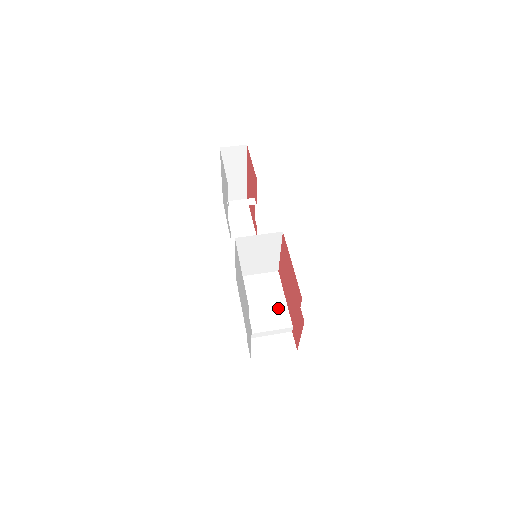
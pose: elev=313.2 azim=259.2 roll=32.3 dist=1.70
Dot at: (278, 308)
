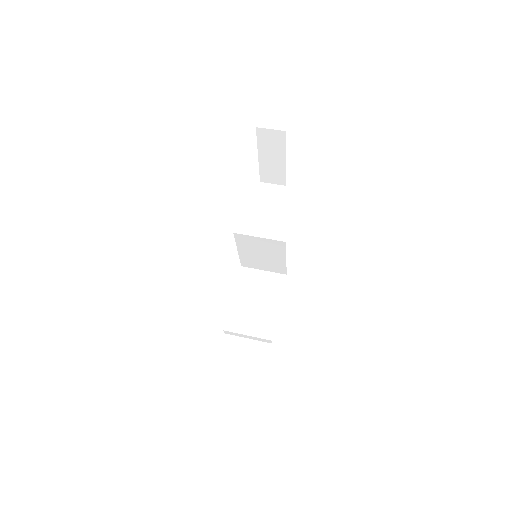
Dot at: (267, 315)
